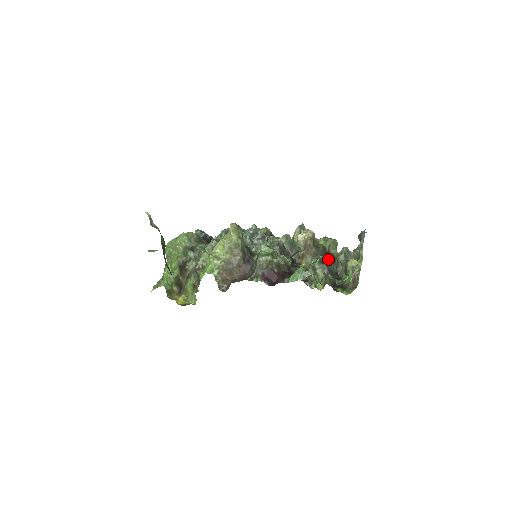
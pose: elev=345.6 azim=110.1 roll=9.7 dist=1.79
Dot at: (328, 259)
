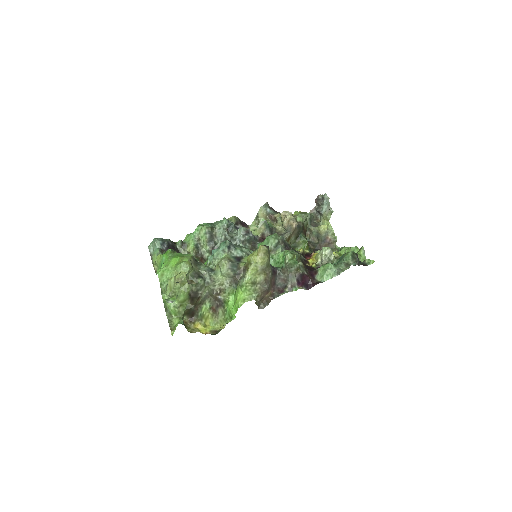
Dot at: (305, 232)
